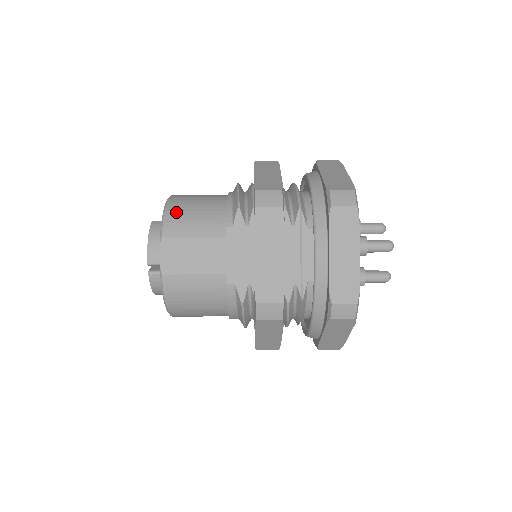
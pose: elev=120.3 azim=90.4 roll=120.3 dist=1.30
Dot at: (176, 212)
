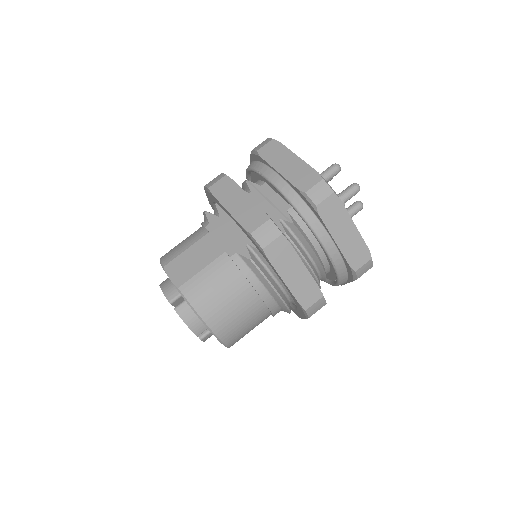
Dot at: (168, 252)
